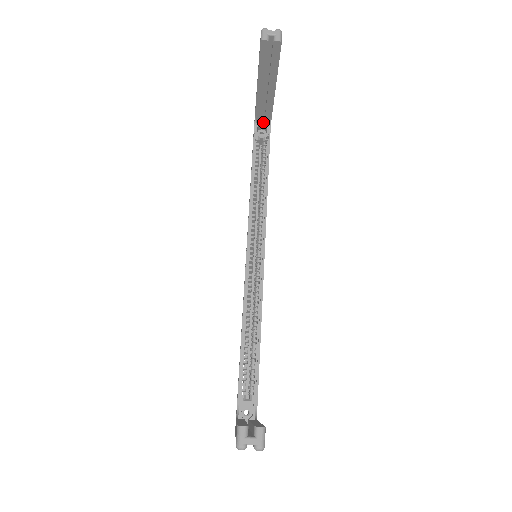
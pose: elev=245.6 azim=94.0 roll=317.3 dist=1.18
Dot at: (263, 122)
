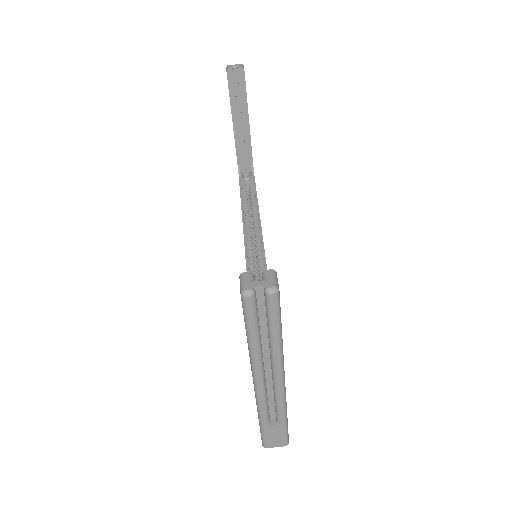
Dot at: (246, 170)
